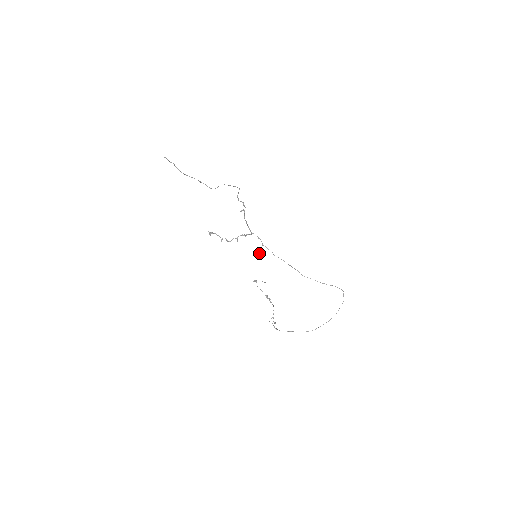
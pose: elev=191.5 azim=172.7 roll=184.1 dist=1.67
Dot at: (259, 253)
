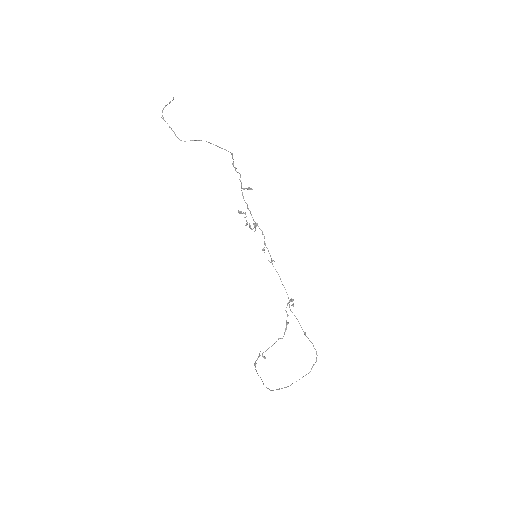
Dot at: occluded
